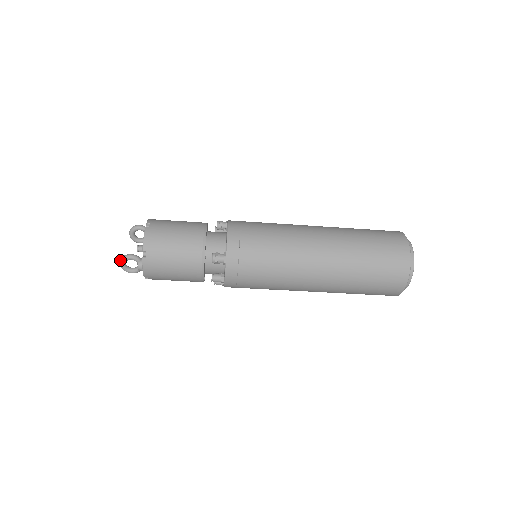
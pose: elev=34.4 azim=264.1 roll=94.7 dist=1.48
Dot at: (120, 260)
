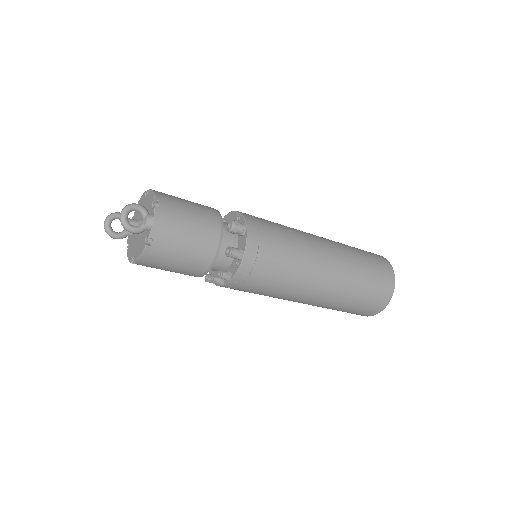
Dot at: (123, 208)
